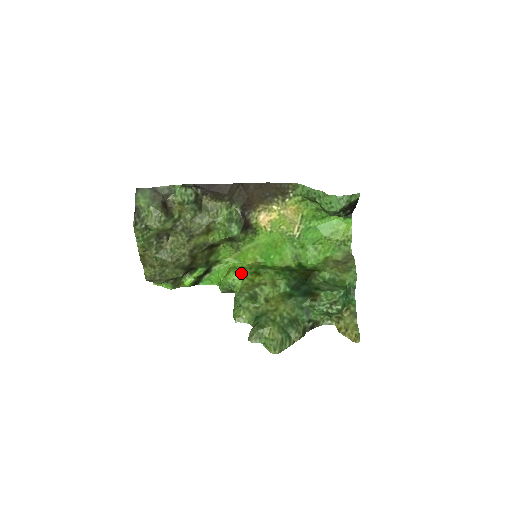
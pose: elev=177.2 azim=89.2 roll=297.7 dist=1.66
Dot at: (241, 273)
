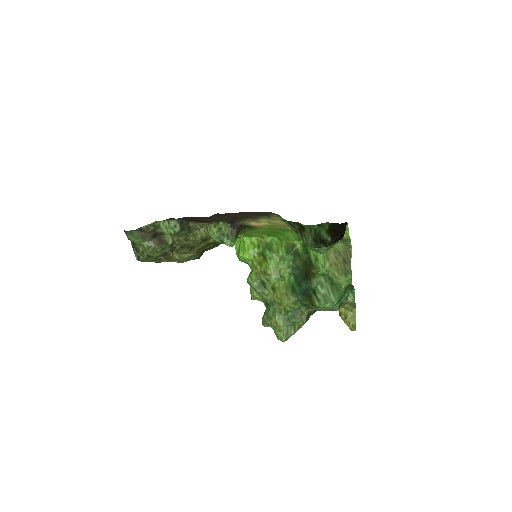
Dot at: (250, 255)
